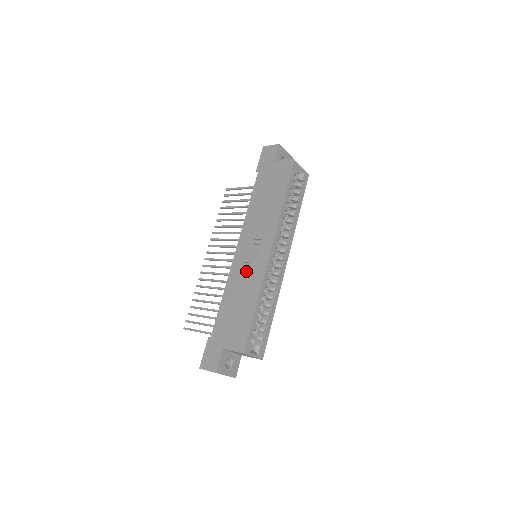
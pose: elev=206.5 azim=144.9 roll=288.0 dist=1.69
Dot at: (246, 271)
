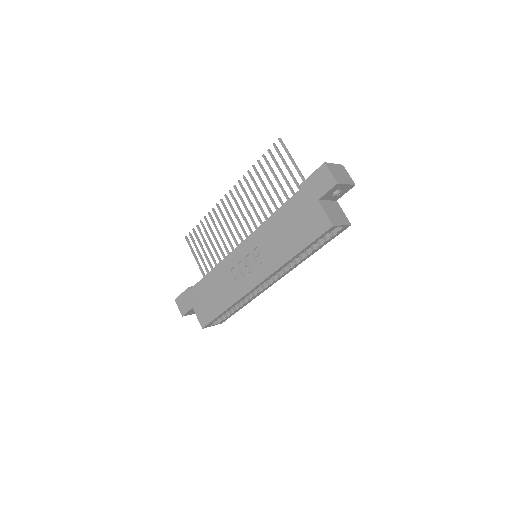
Dot at: (234, 275)
